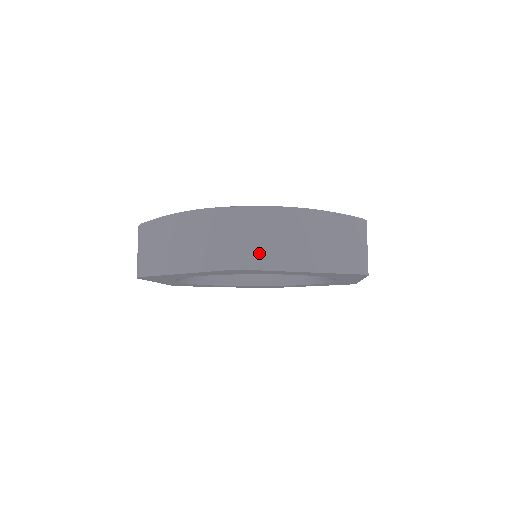
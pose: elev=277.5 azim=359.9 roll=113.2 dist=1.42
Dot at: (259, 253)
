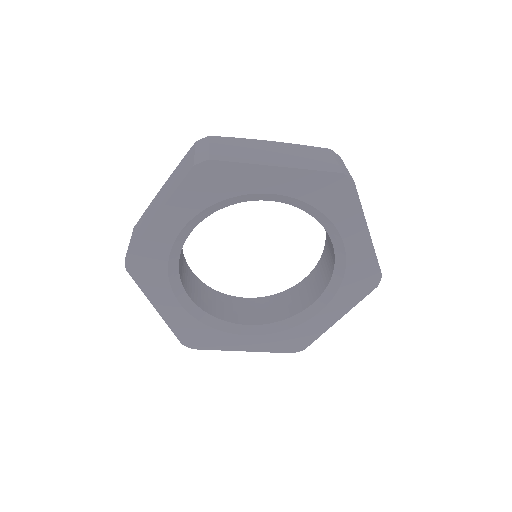
Dot at: (223, 154)
